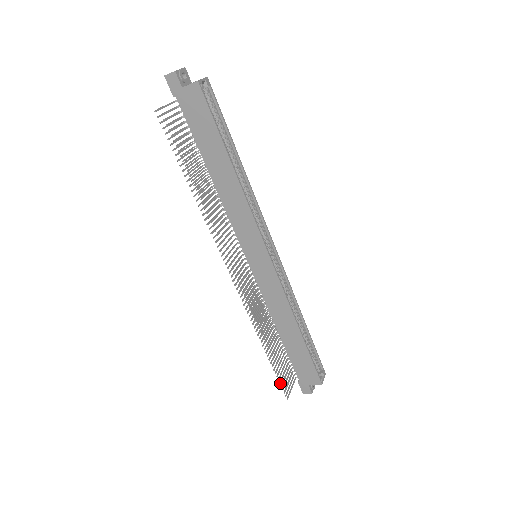
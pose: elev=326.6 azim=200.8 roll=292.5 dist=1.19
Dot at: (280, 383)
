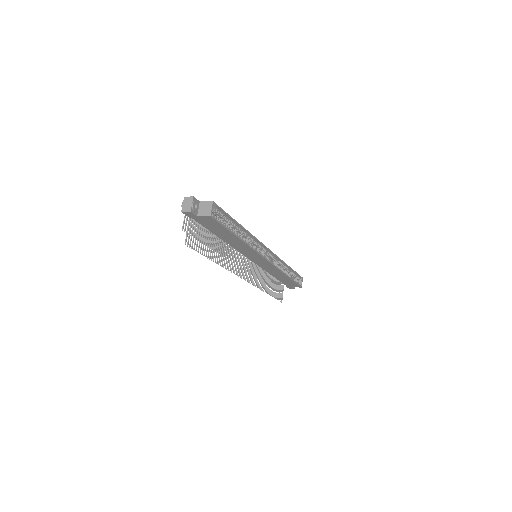
Dot at: (277, 299)
